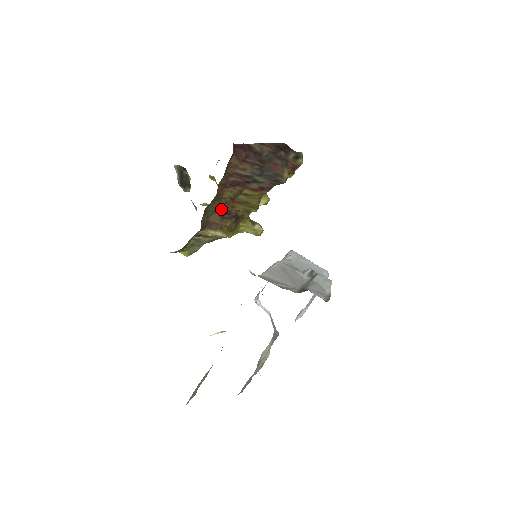
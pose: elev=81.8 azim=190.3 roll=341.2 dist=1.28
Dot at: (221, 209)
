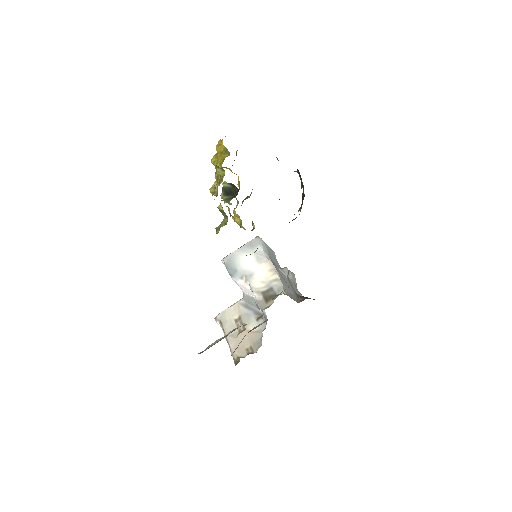
Dot at: occluded
